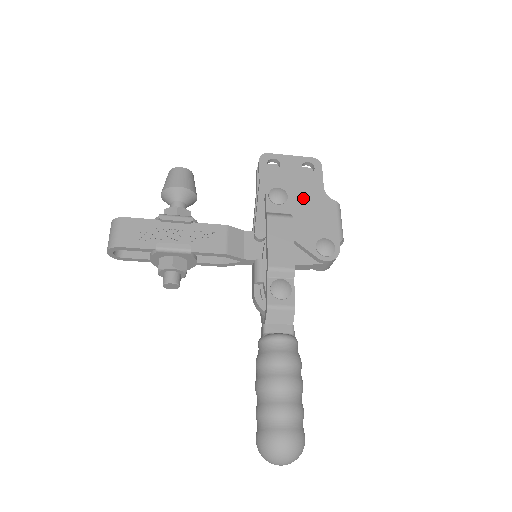
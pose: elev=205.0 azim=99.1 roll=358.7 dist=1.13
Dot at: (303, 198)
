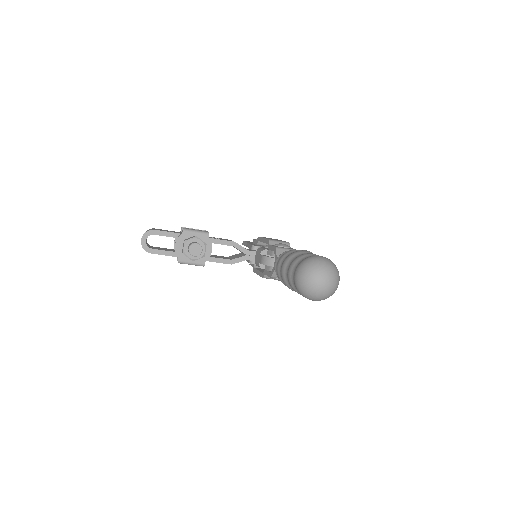
Dot at: occluded
